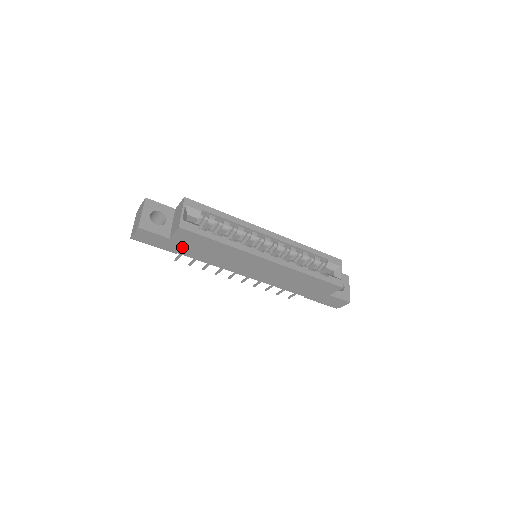
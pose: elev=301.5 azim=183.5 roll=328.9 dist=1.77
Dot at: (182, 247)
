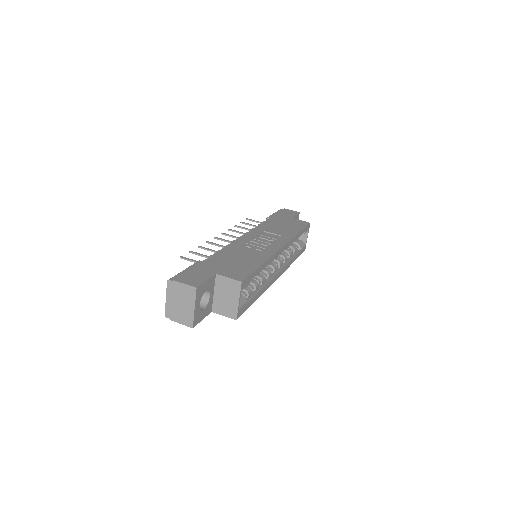
Dot at: occluded
